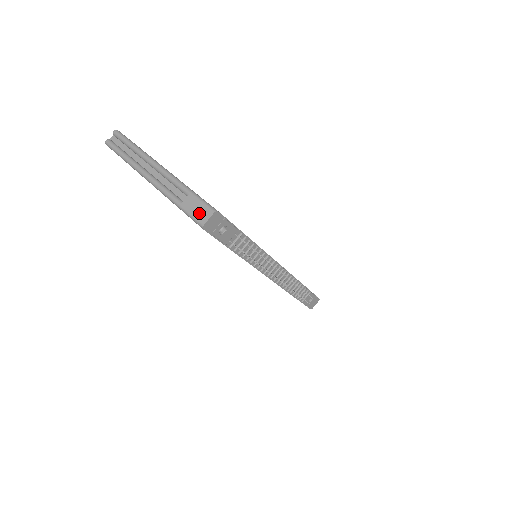
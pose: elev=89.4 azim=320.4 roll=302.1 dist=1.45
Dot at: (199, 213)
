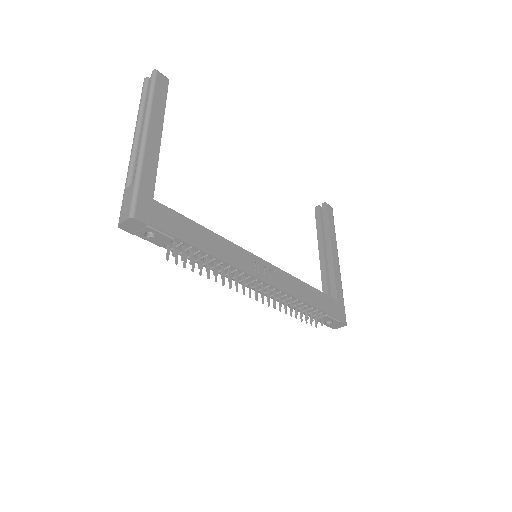
Dot at: (124, 210)
